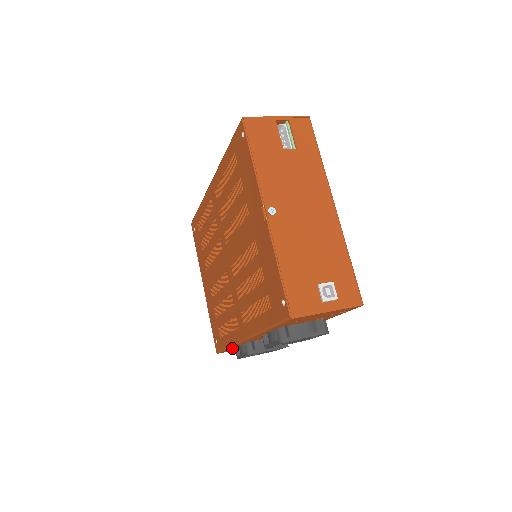
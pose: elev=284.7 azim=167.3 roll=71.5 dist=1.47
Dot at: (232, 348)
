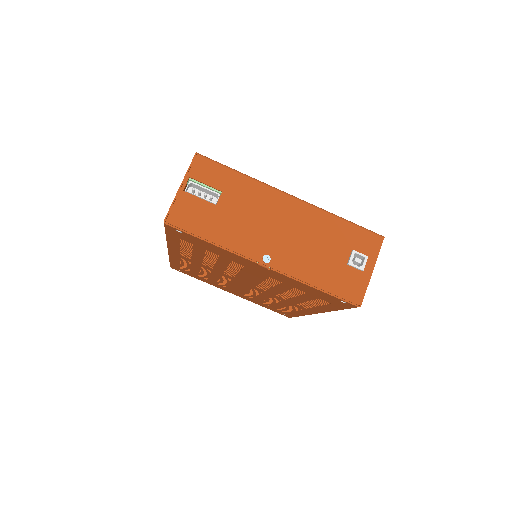
Dot at: occluded
